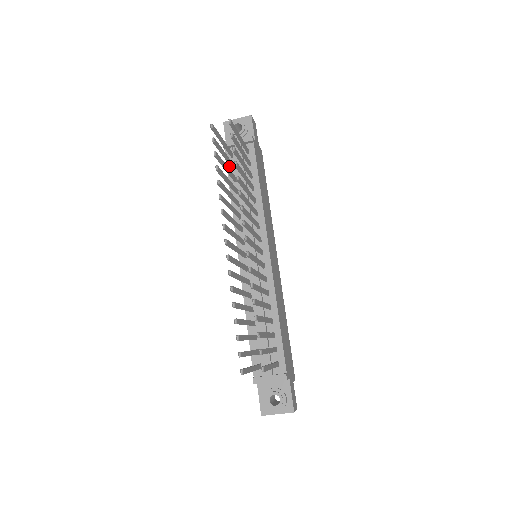
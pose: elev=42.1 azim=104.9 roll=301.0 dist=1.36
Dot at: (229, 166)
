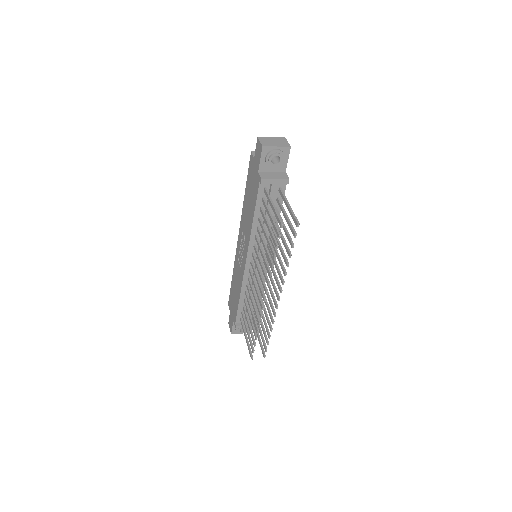
Dot at: (259, 197)
